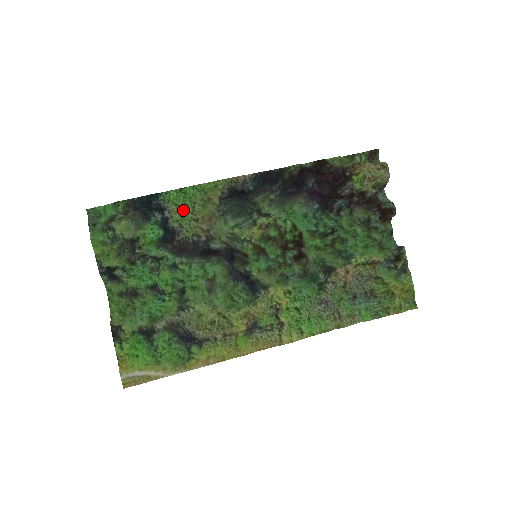
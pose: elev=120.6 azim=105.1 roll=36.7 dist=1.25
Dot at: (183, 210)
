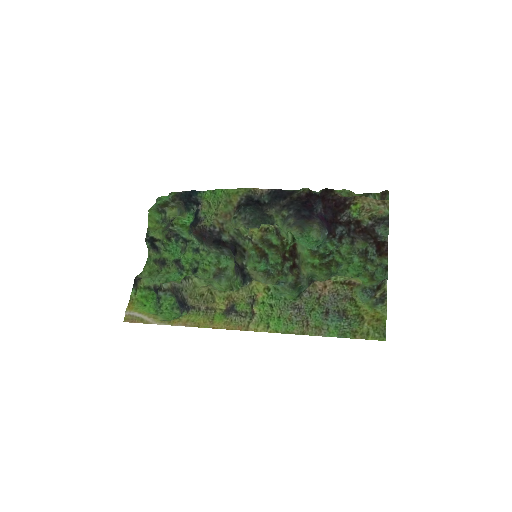
Dot at: (211, 206)
